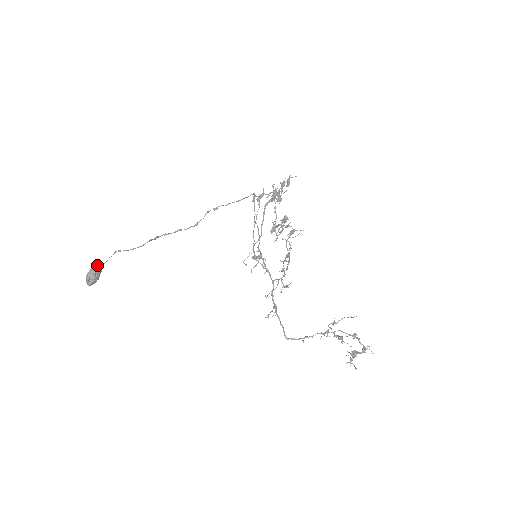
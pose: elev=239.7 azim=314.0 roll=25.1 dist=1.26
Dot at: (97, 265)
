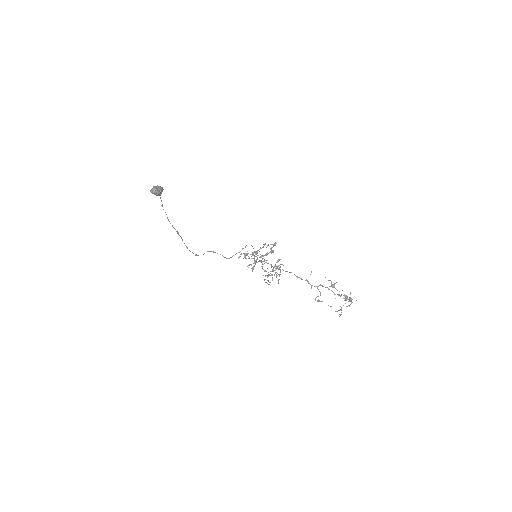
Dot at: (162, 188)
